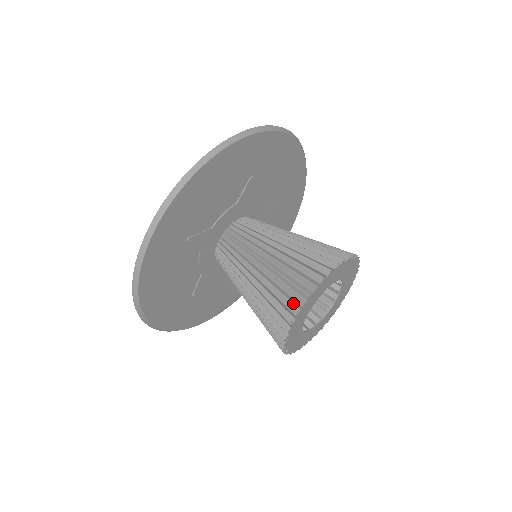
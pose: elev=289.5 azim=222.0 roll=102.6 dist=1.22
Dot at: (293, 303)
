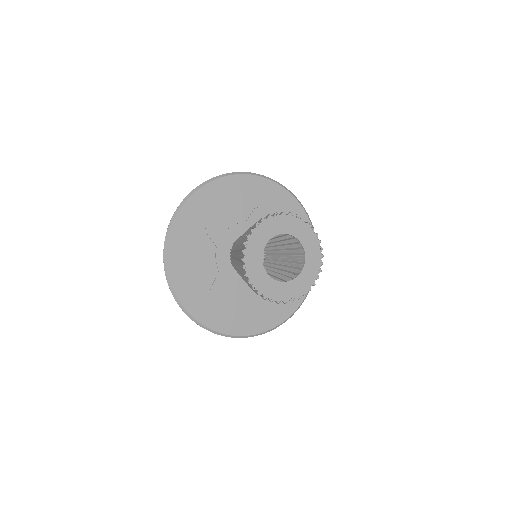
Dot at: occluded
